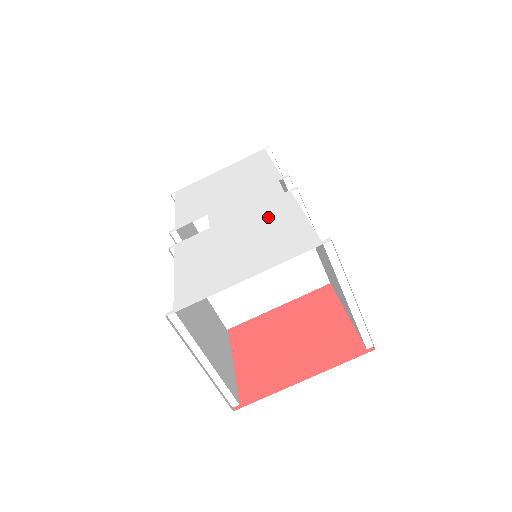
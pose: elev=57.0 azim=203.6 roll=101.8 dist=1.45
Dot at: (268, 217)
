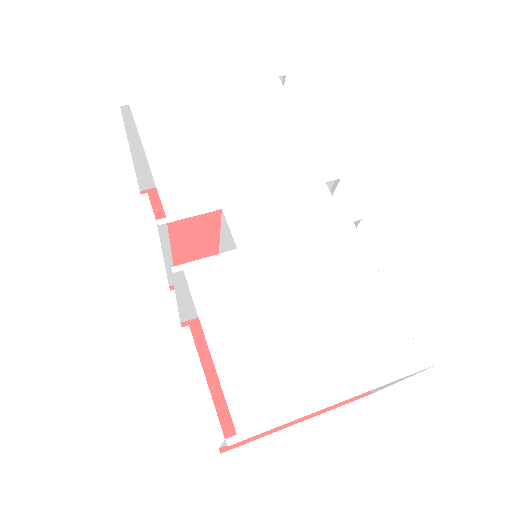
Dot at: (333, 269)
